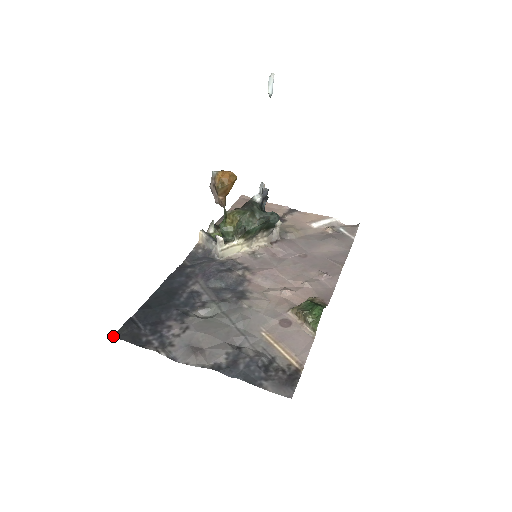
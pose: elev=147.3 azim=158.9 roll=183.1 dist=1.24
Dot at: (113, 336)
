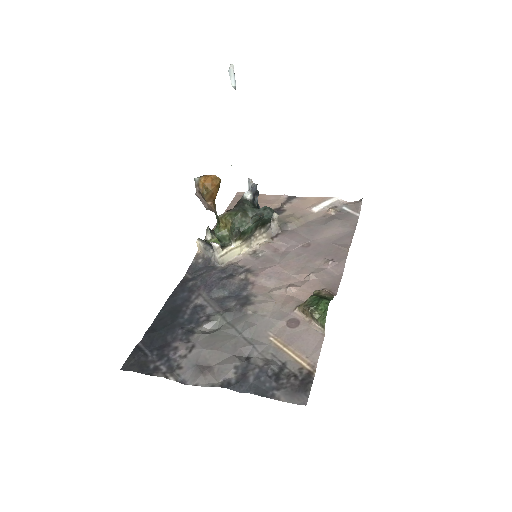
Dot at: (121, 368)
